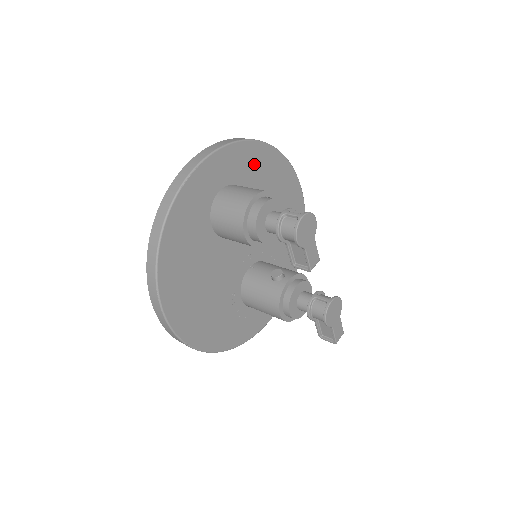
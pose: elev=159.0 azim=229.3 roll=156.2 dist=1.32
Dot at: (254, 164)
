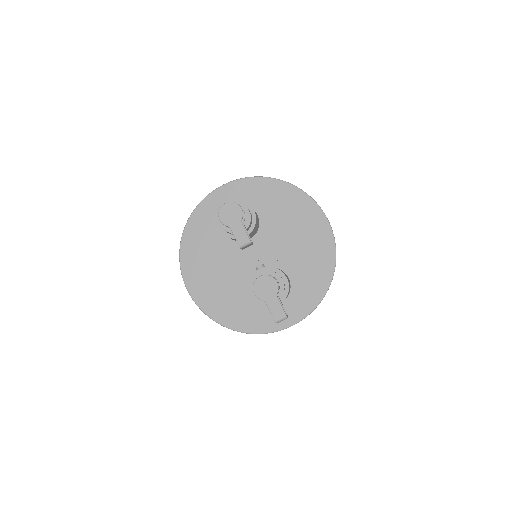
Dot at: (265, 193)
